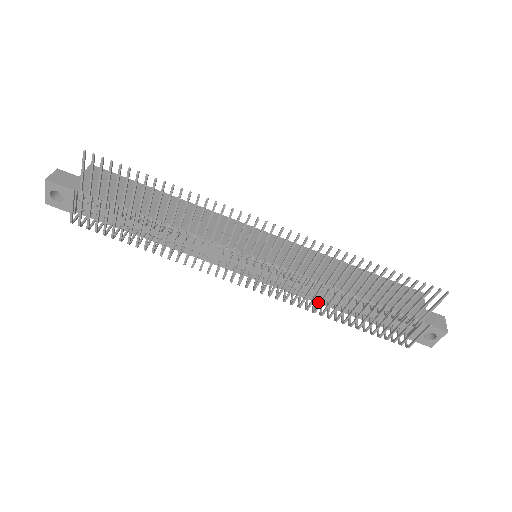
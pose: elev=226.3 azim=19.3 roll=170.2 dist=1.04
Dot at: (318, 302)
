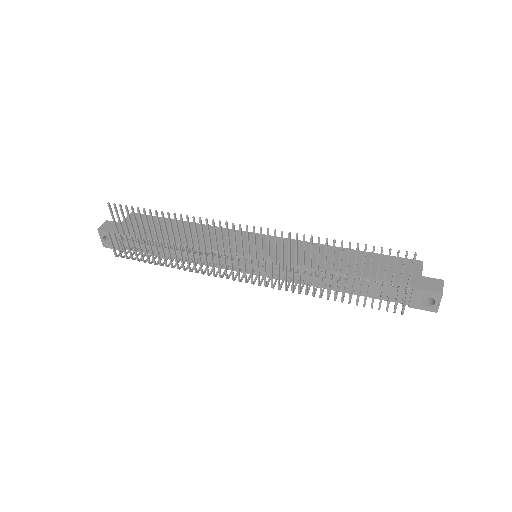
Dot at: occluded
